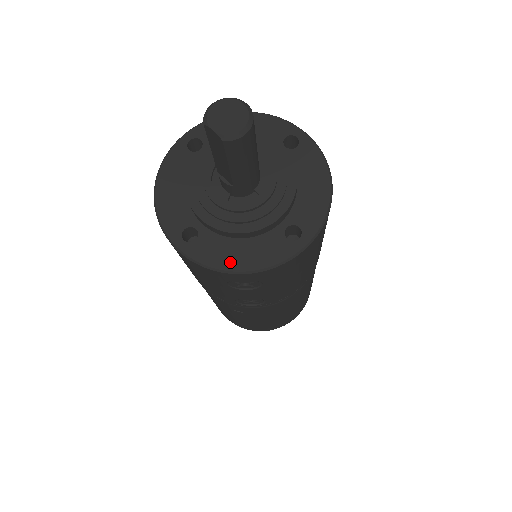
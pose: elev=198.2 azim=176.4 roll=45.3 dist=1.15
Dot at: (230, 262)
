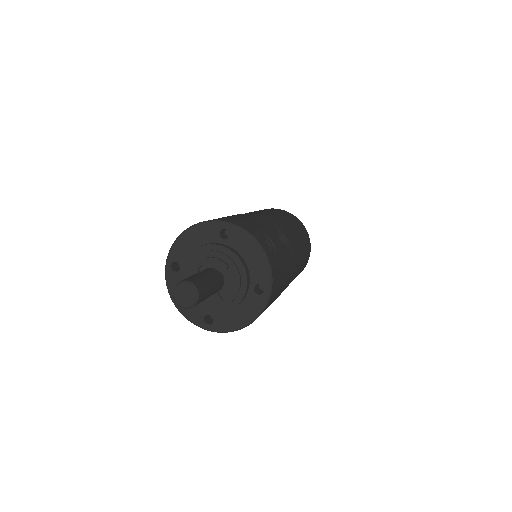
Dot at: occluded
